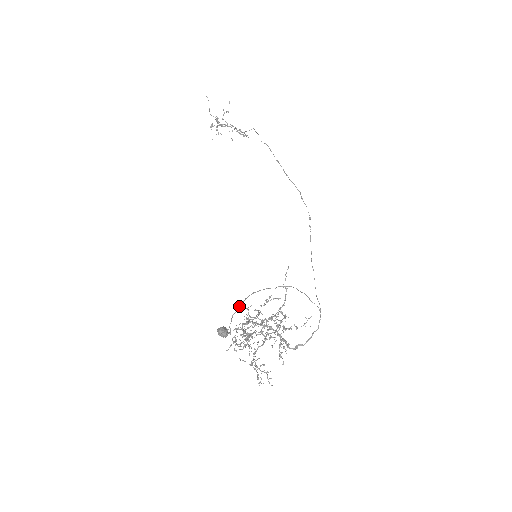
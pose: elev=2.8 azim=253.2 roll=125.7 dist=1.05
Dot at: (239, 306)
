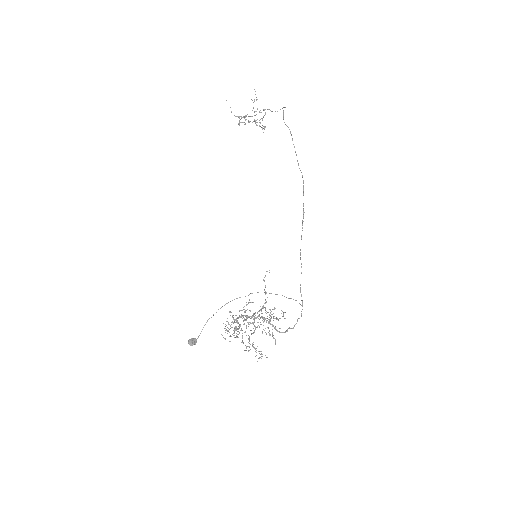
Dot at: (208, 319)
